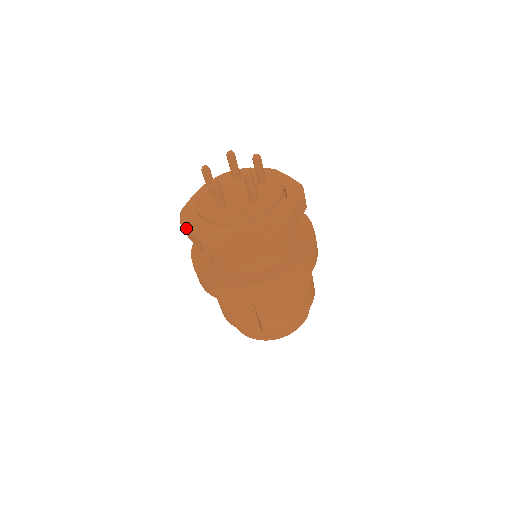
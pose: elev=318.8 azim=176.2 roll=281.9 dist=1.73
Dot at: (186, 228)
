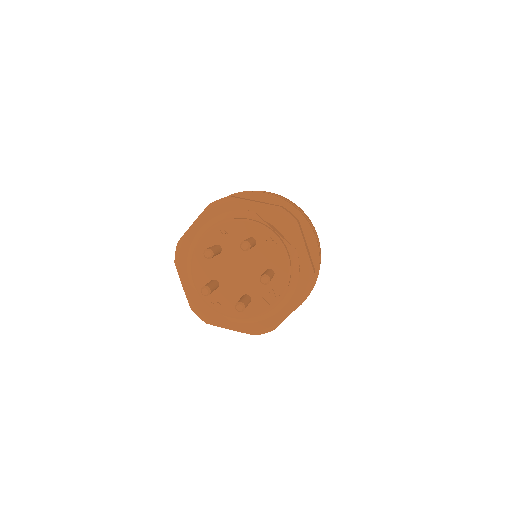
Dot at: occluded
